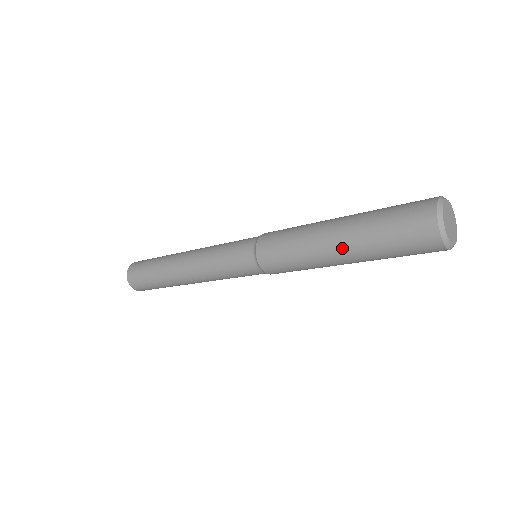
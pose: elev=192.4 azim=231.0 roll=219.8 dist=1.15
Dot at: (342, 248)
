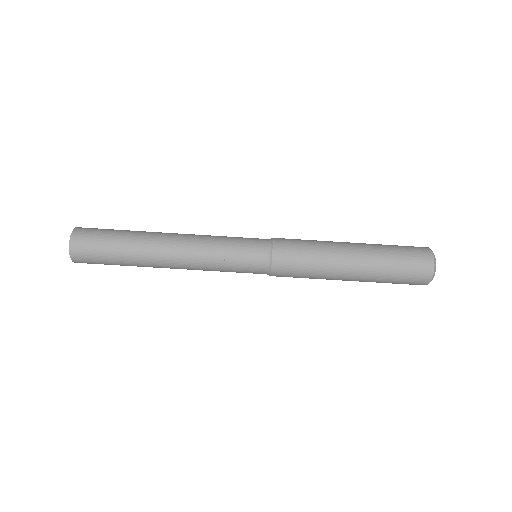
Dot at: (357, 245)
